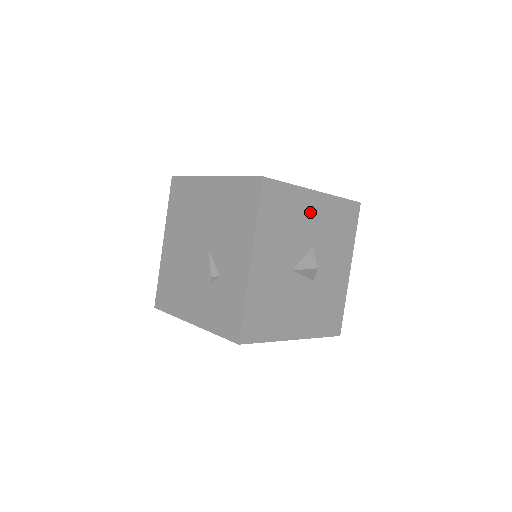
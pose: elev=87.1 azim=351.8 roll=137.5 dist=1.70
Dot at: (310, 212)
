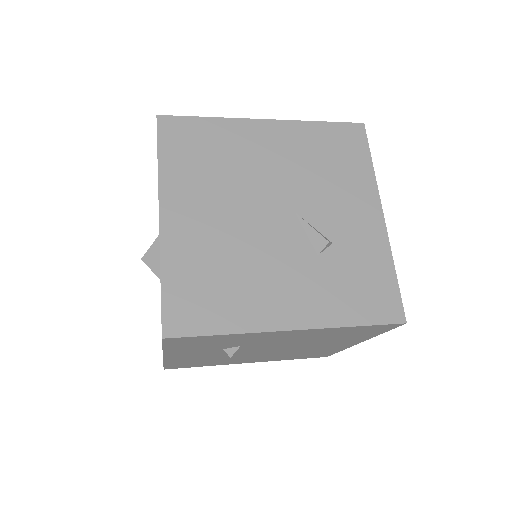
Dot at: occluded
